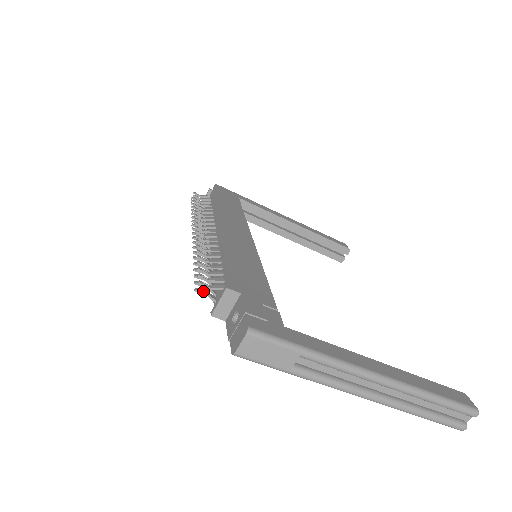
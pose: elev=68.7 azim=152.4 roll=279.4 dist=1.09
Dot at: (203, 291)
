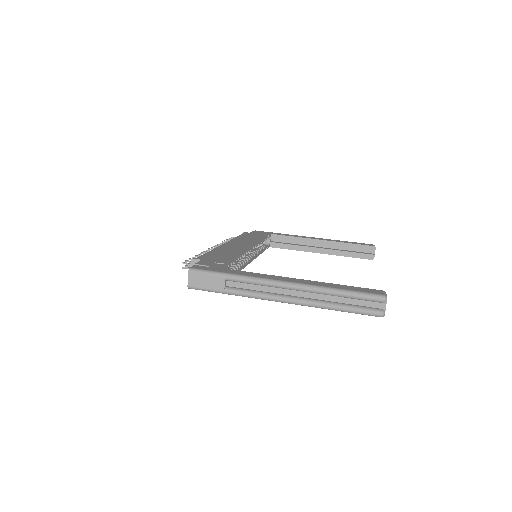
Dot at: (186, 267)
